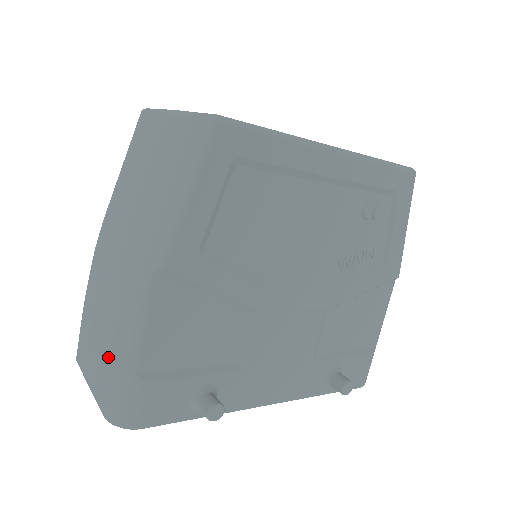
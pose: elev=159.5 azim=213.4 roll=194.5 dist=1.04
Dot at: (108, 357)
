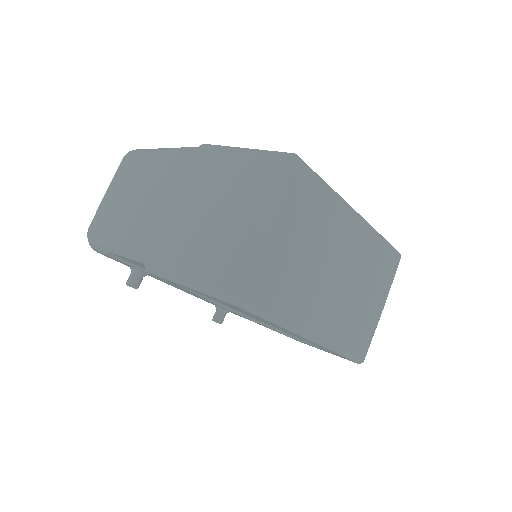
Dot at: (111, 221)
